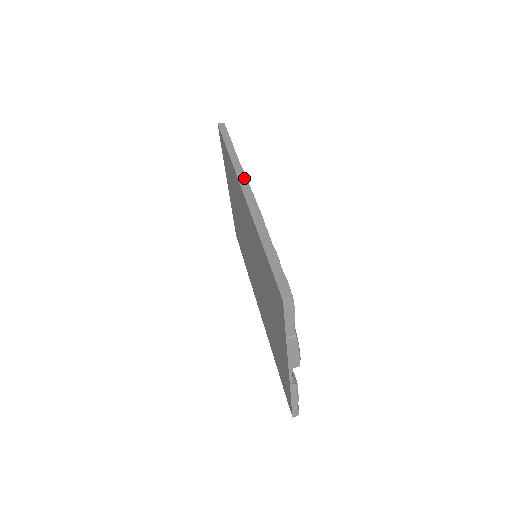
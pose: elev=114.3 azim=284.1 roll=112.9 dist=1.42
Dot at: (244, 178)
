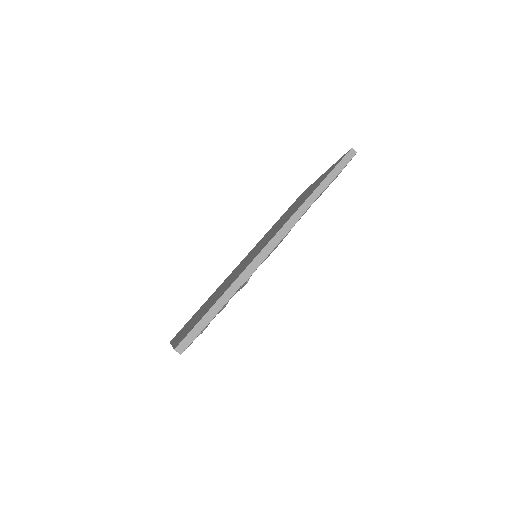
Dot at: (286, 231)
